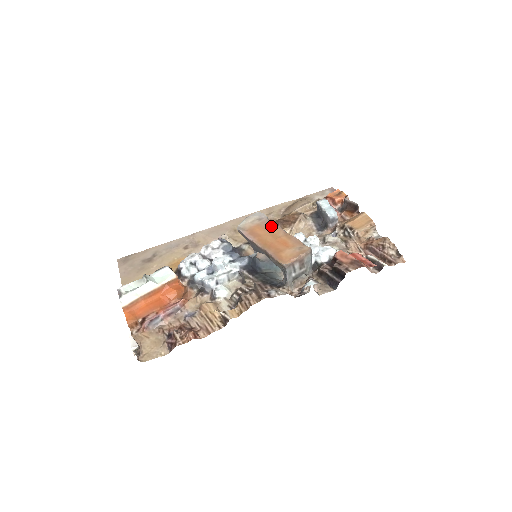
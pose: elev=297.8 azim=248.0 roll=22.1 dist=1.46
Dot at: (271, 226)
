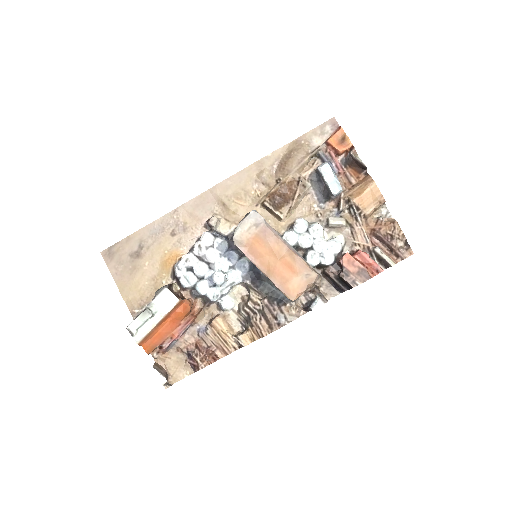
Dot at: (272, 239)
